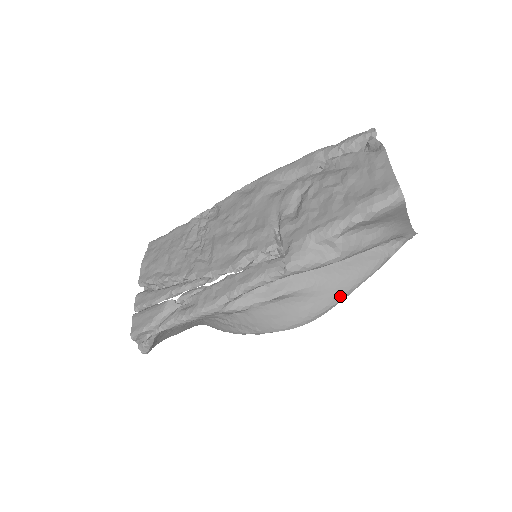
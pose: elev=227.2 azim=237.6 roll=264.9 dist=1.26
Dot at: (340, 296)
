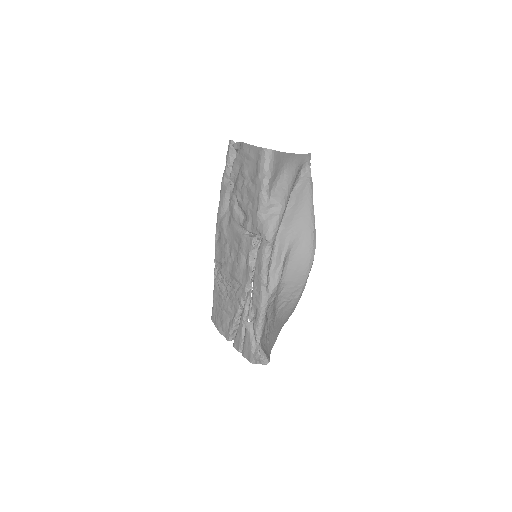
Dot at: (311, 222)
